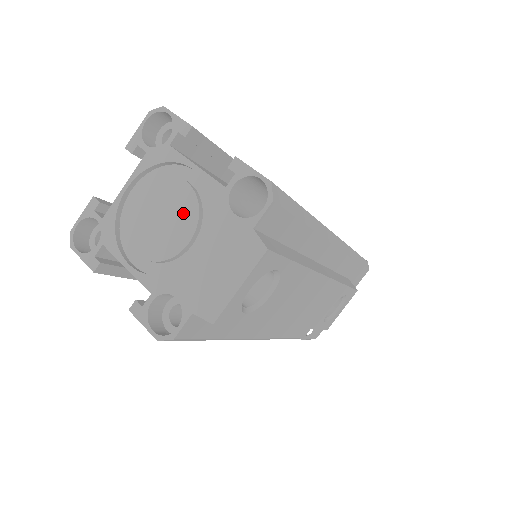
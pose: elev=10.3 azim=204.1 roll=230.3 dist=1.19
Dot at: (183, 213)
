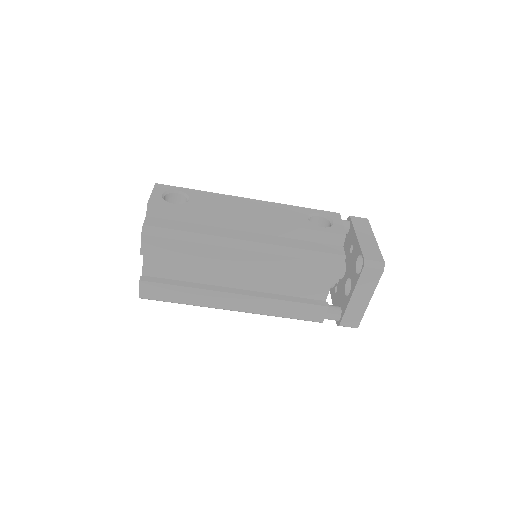
Dot at: occluded
